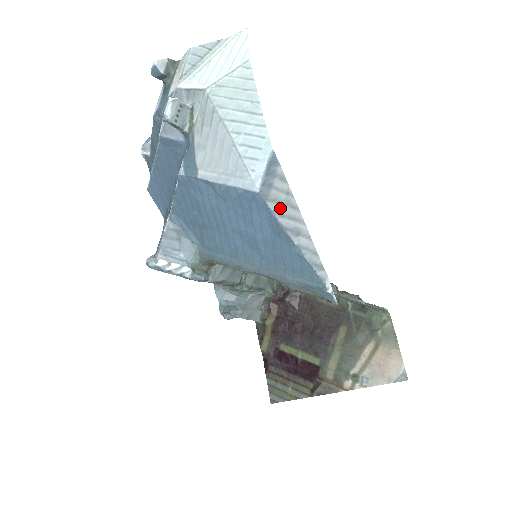
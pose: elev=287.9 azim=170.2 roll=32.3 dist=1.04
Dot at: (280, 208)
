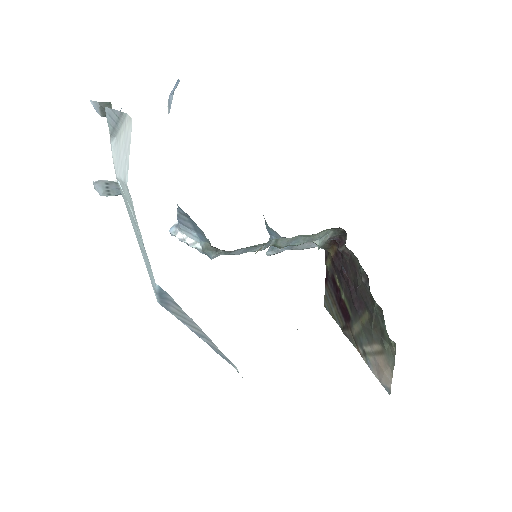
Dot at: (182, 318)
